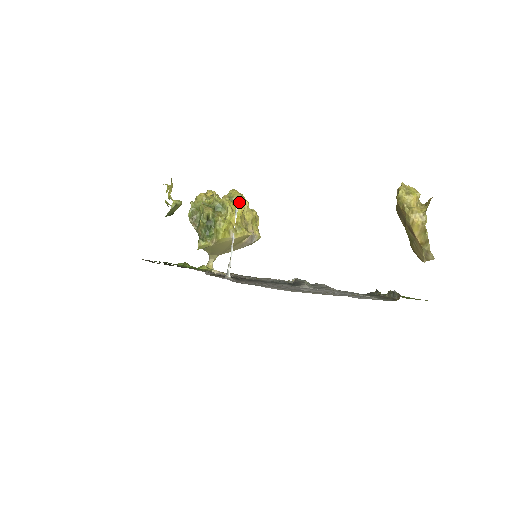
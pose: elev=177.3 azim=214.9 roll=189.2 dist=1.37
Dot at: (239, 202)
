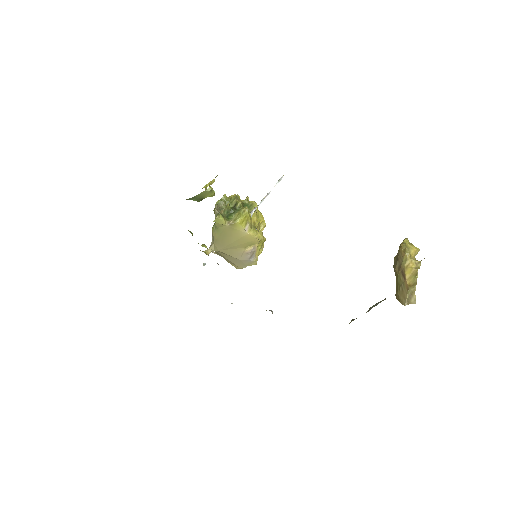
Dot at: occluded
